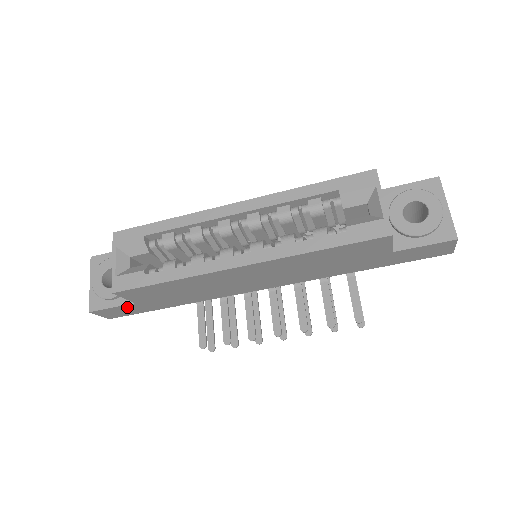
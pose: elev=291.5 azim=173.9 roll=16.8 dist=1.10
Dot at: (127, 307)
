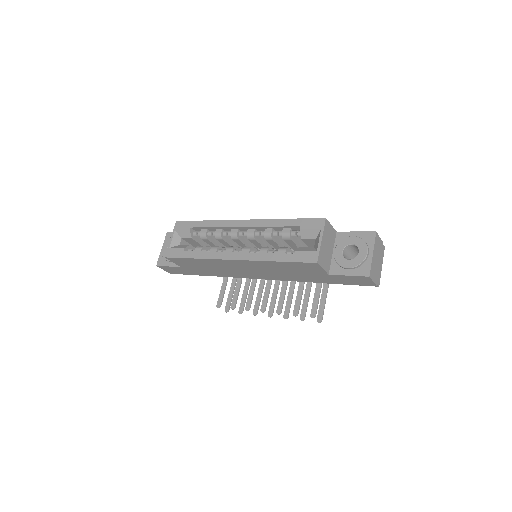
Dot at: (177, 268)
